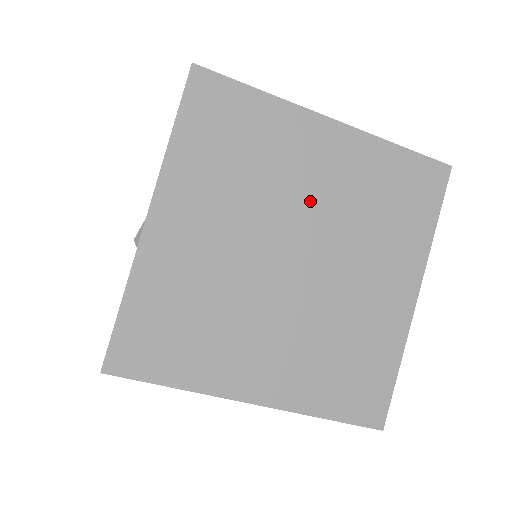
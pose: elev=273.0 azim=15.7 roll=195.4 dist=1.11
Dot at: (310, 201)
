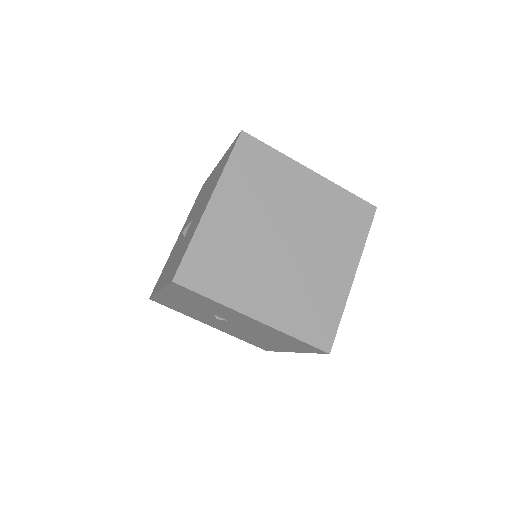
Dot at: (297, 211)
